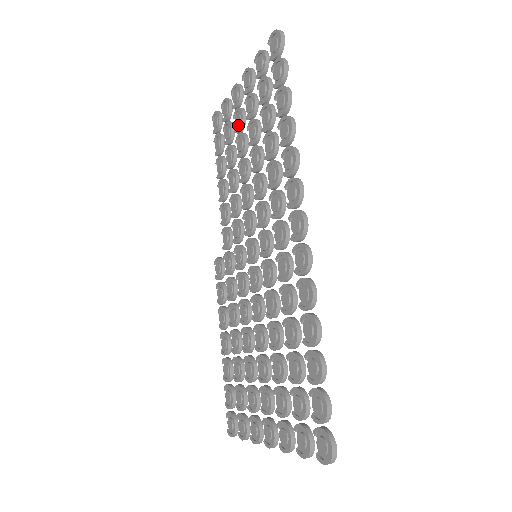
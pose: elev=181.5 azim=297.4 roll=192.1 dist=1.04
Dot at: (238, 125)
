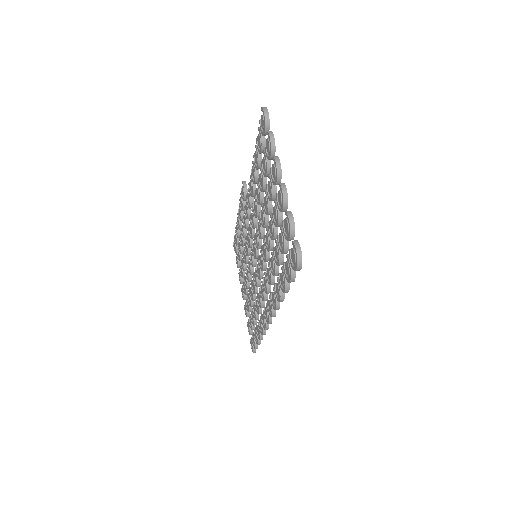
Dot at: (268, 192)
